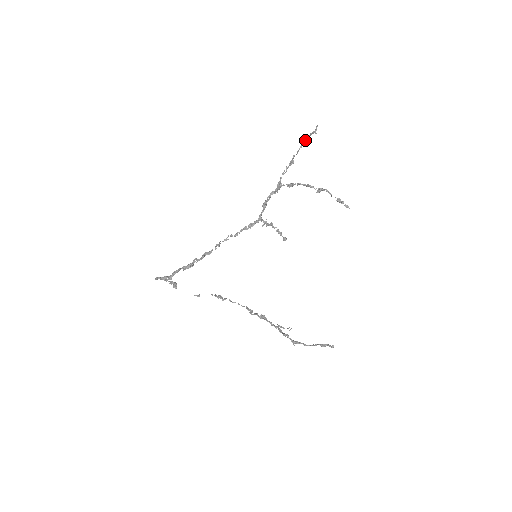
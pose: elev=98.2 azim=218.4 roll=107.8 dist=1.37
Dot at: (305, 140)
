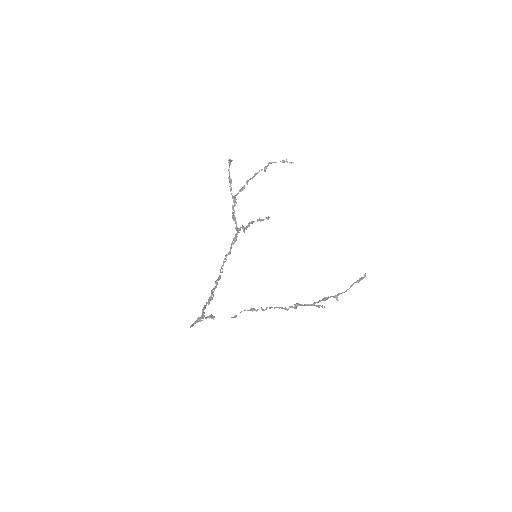
Dot at: occluded
